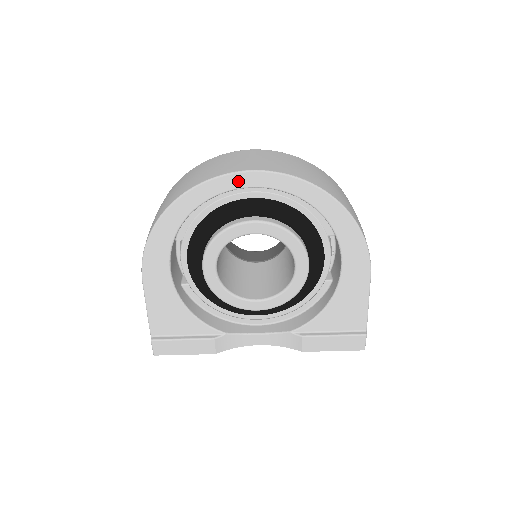
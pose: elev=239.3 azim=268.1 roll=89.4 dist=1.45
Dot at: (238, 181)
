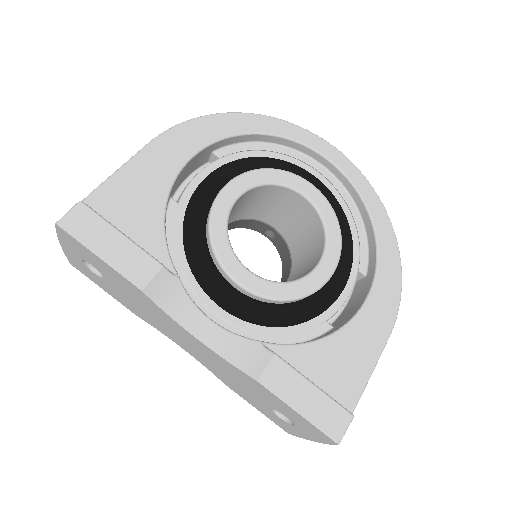
Dot at: (323, 147)
